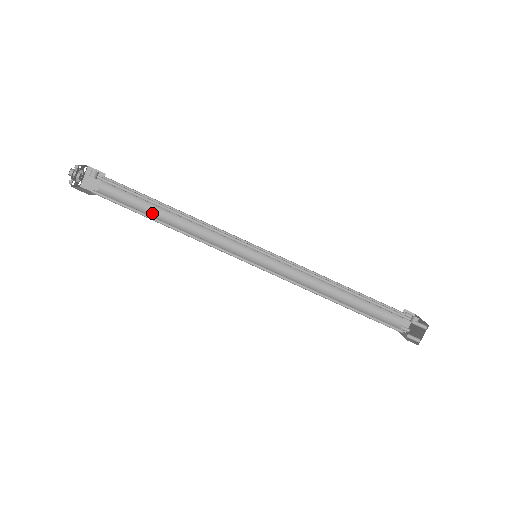
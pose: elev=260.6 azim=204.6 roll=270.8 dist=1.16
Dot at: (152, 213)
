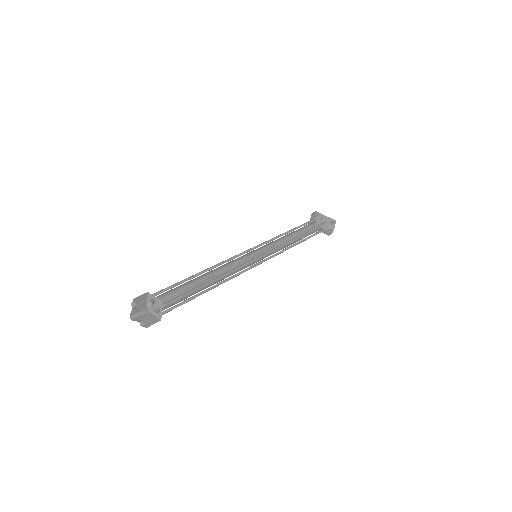
Dot at: occluded
